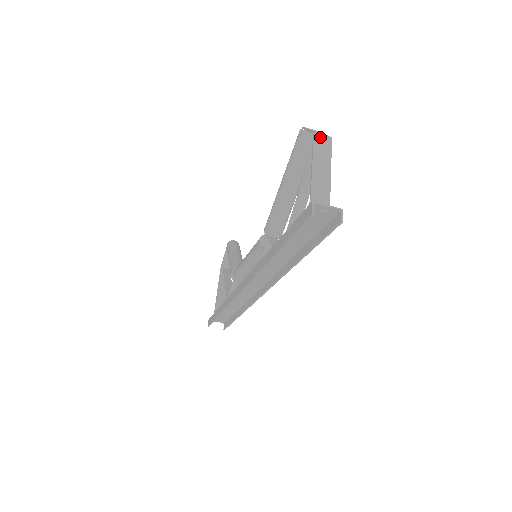
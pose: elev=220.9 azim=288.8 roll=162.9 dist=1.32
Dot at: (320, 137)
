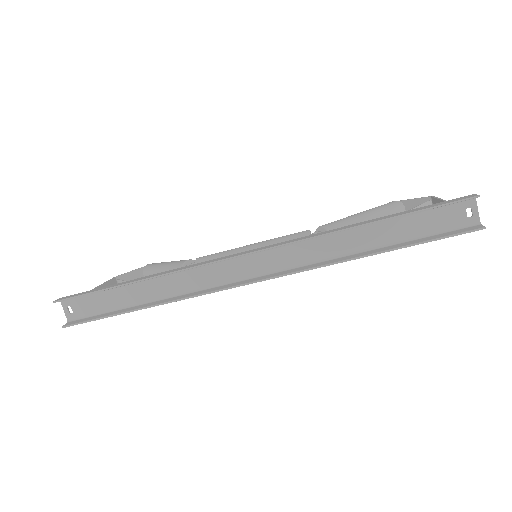
Dot at: occluded
